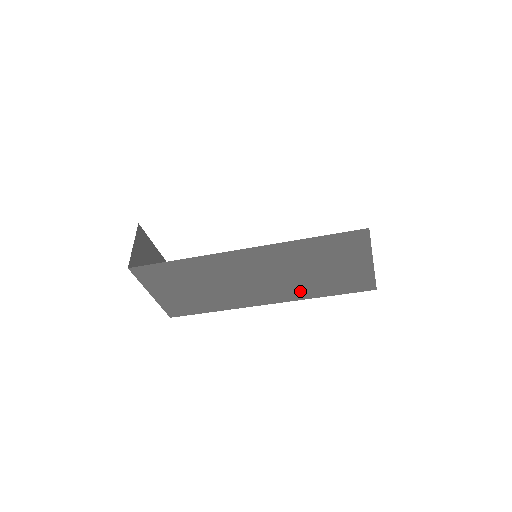
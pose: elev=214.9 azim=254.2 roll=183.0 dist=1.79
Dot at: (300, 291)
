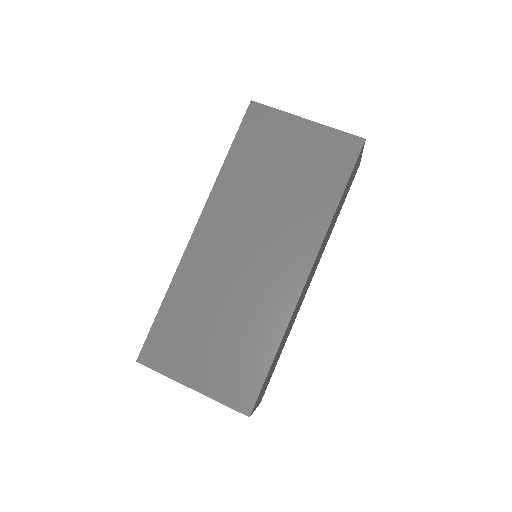
Dot at: (308, 221)
